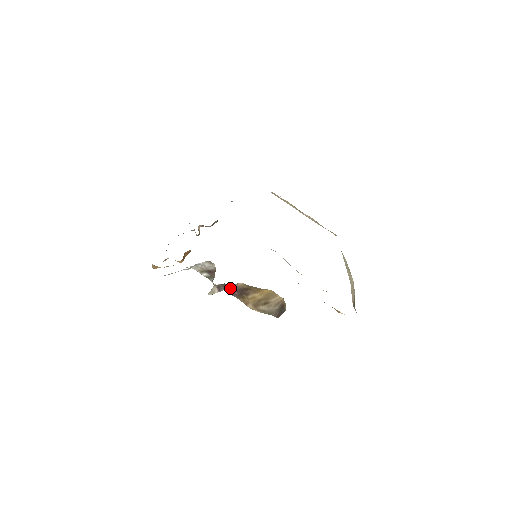
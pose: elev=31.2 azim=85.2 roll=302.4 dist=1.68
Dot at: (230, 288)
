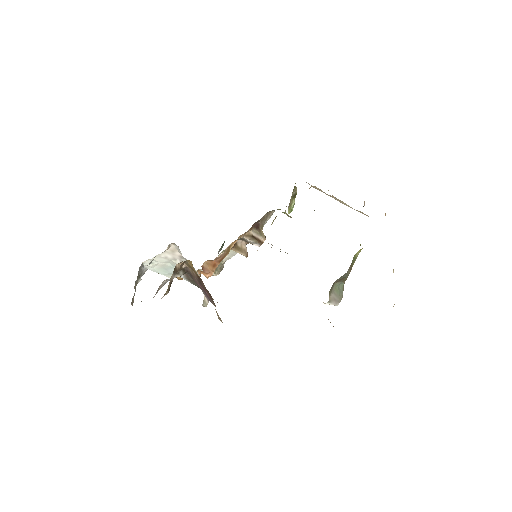
Dot at: (197, 283)
